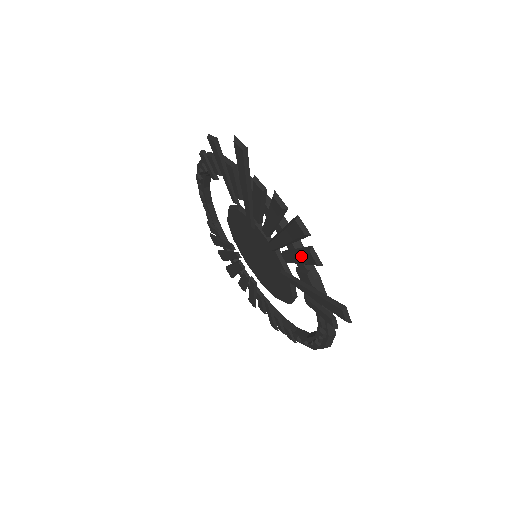
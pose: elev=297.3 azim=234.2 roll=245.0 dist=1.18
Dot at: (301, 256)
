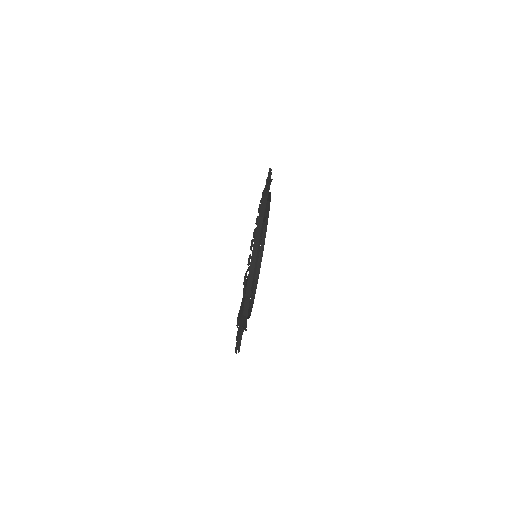
Dot at: occluded
